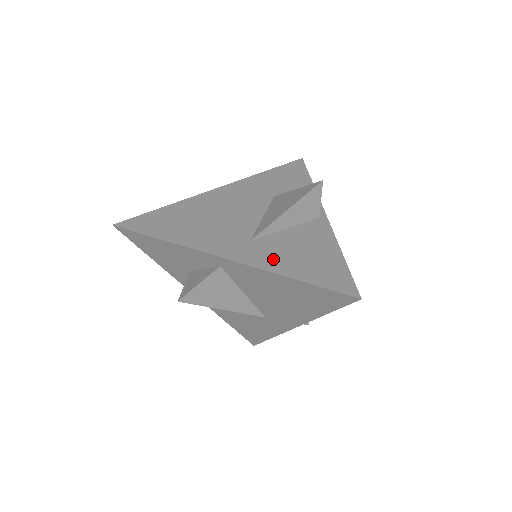
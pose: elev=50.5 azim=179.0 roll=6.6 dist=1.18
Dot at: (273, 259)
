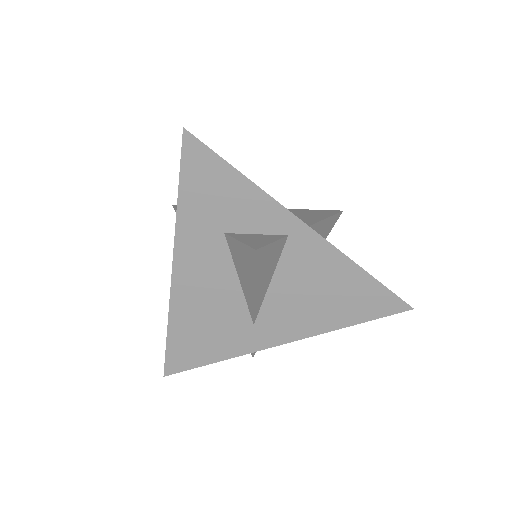
Dot at: occluded
